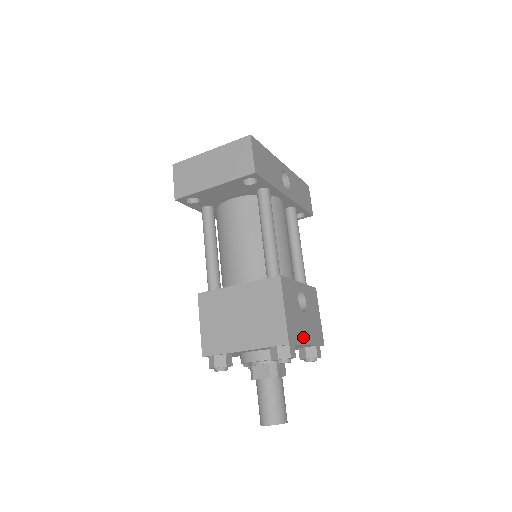
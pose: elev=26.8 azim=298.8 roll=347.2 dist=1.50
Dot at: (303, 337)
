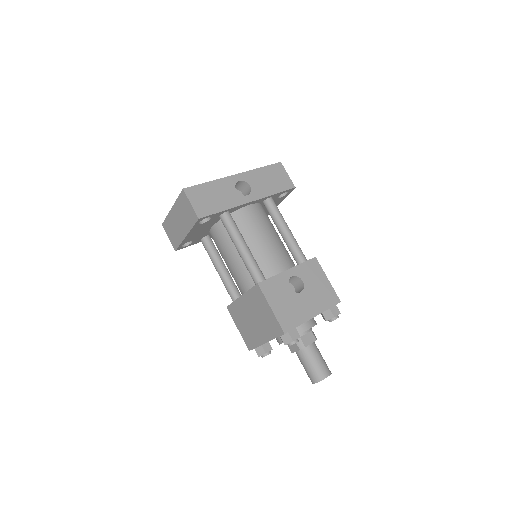
Dot at: (305, 315)
